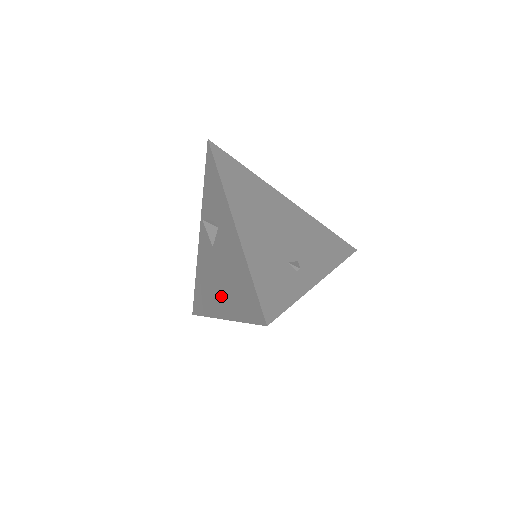
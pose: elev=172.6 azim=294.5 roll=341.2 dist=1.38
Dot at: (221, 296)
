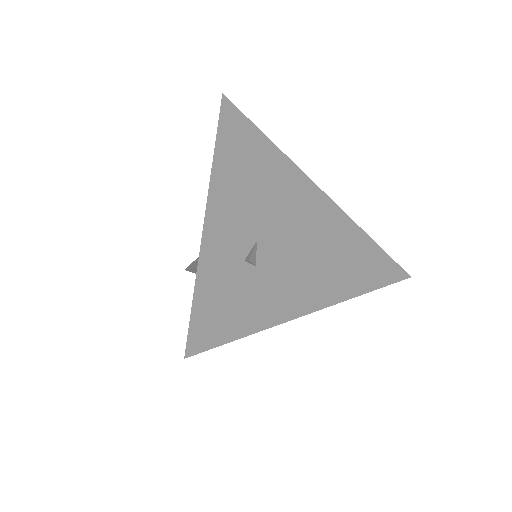
Dot at: occluded
